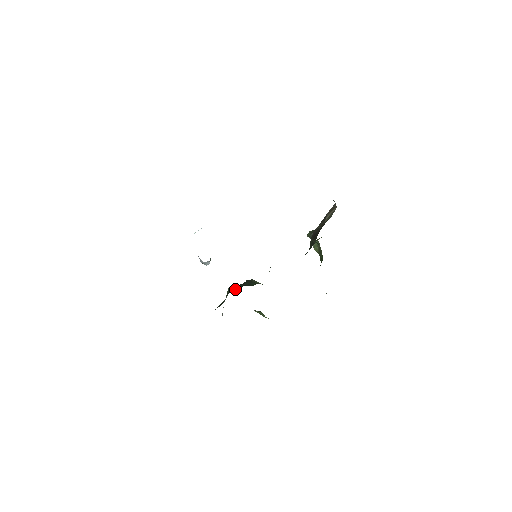
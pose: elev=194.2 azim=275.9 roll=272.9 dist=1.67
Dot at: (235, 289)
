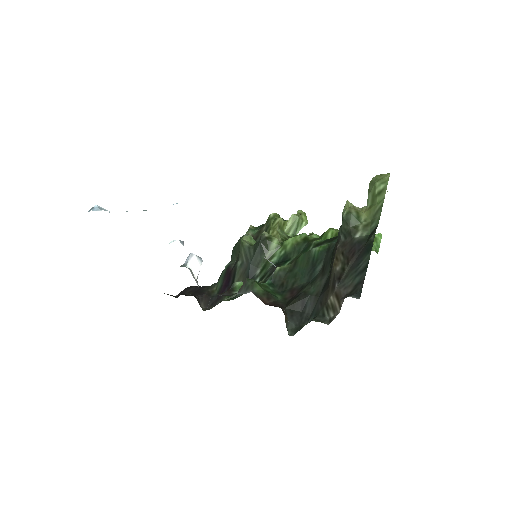
Dot at: (241, 270)
